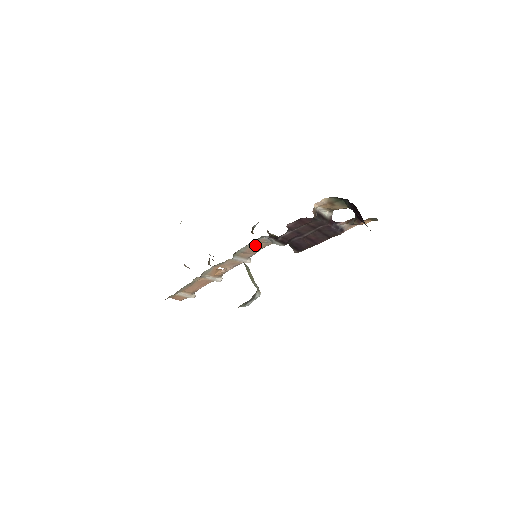
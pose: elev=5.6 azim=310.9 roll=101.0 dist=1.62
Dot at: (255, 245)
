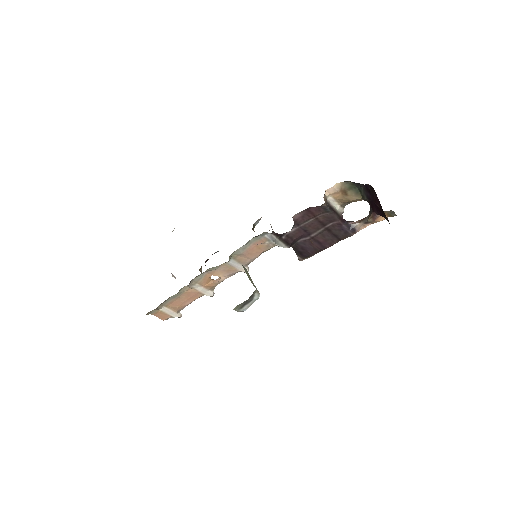
Dot at: (255, 246)
